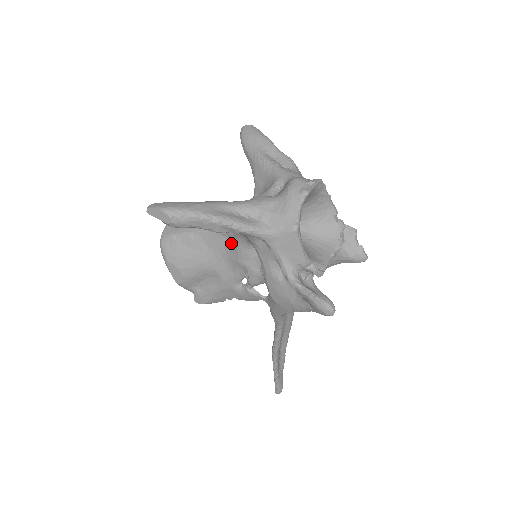
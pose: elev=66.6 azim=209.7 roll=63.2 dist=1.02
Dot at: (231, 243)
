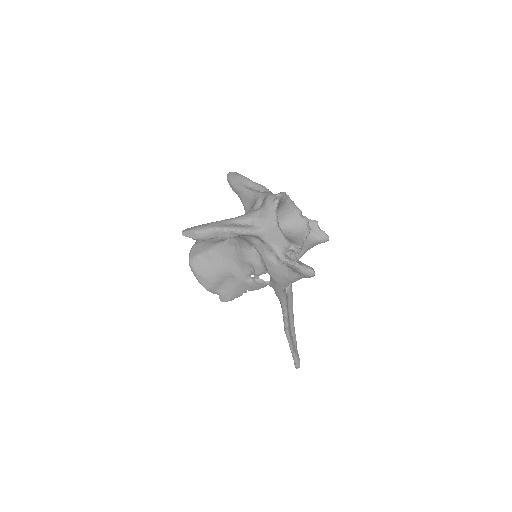
Dot at: (237, 249)
